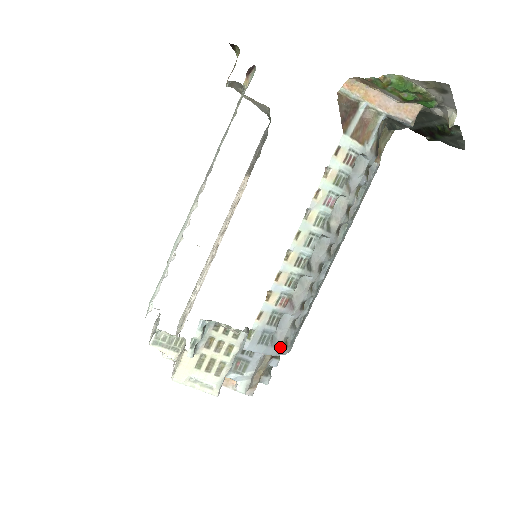
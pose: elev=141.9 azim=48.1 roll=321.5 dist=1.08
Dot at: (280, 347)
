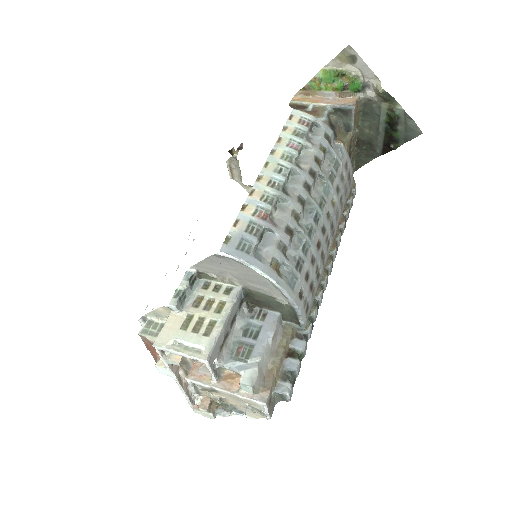
Dot at: (268, 266)
